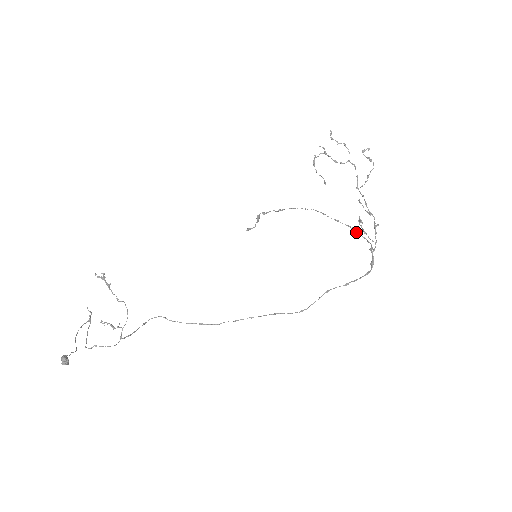
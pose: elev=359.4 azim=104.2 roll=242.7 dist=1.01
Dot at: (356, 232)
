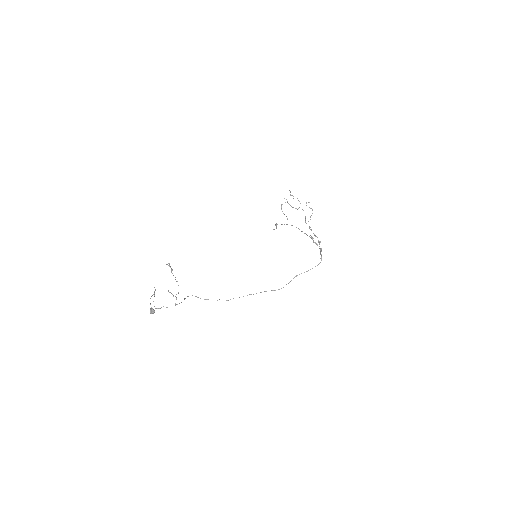
Dot at: (313, 241)
